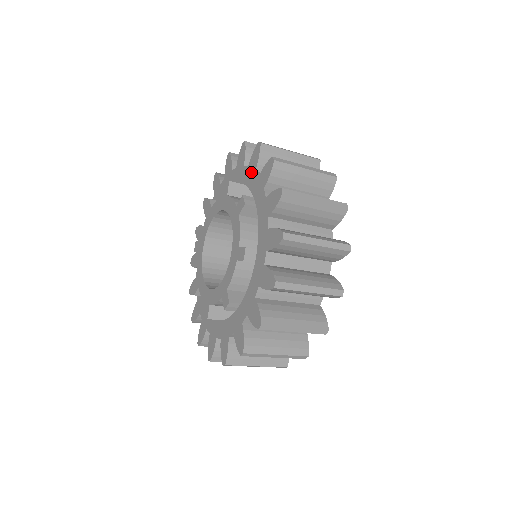
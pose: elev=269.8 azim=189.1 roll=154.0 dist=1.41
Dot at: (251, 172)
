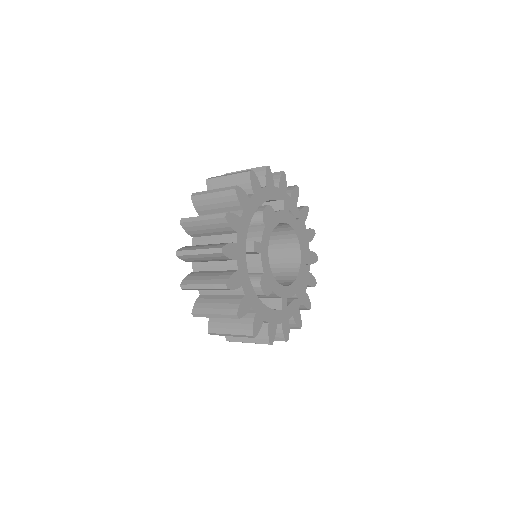
Dot at: occluded
